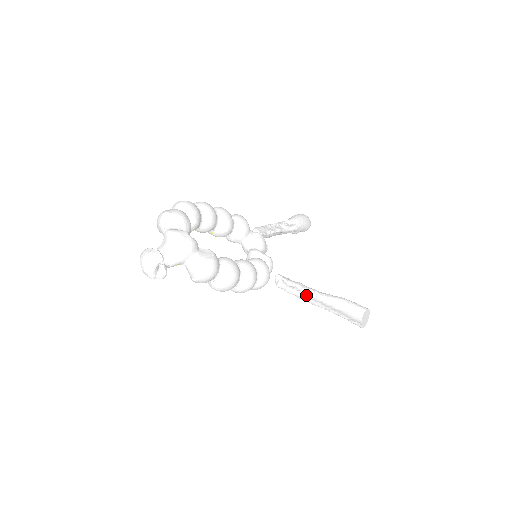
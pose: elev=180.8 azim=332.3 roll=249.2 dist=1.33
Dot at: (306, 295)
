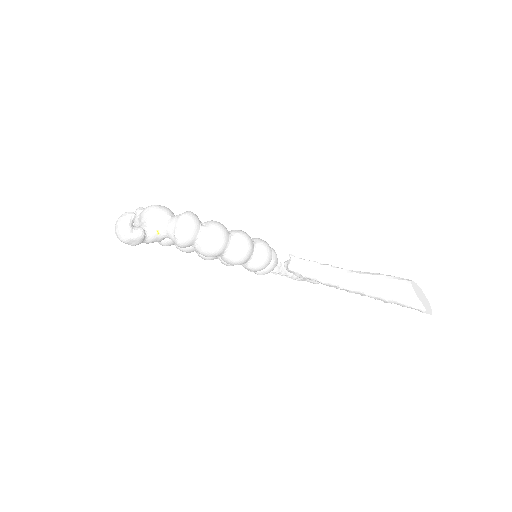
Dot at: (328, 272)
